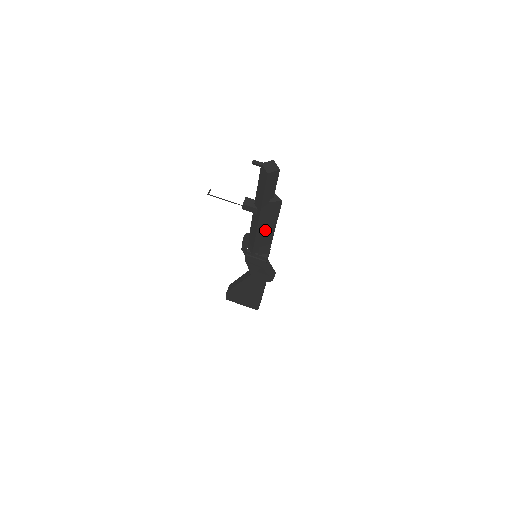
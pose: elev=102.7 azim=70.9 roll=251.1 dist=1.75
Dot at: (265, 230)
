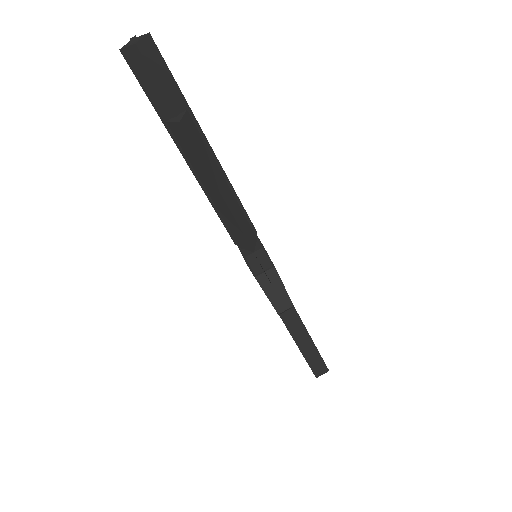
Dot at: (210, 191)
